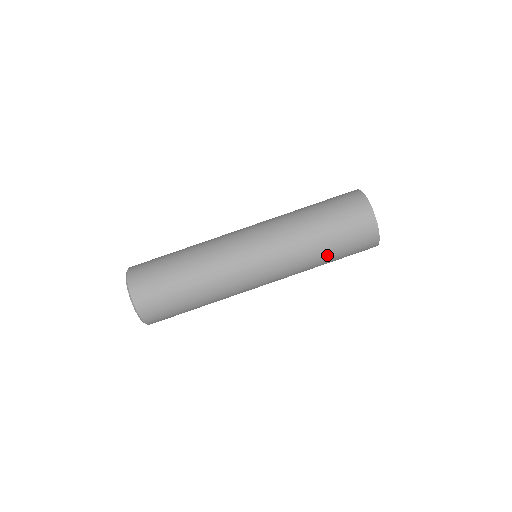
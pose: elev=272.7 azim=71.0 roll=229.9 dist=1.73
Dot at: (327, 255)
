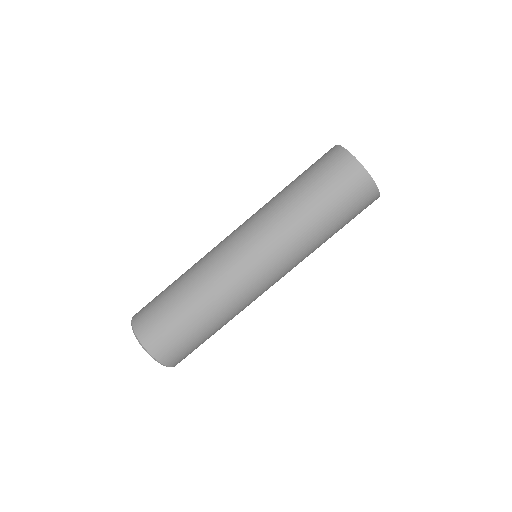
Dot at: occluded
